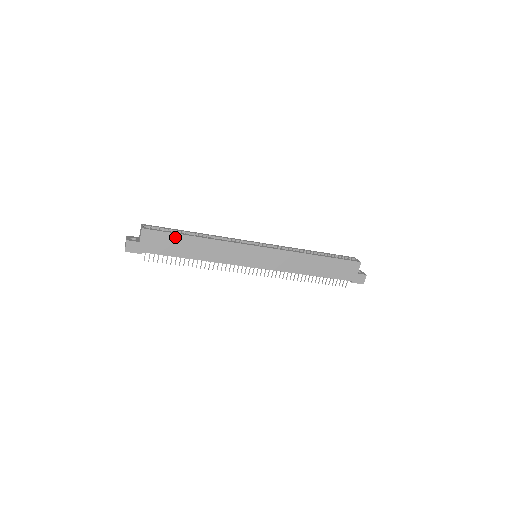
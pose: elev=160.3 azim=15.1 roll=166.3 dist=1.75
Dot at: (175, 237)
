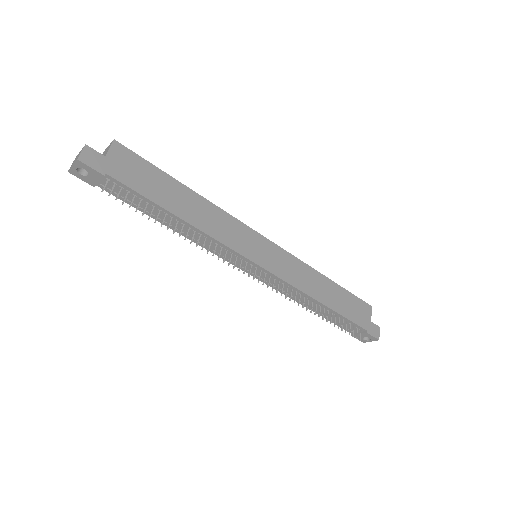
Dot at: (159, 174)
